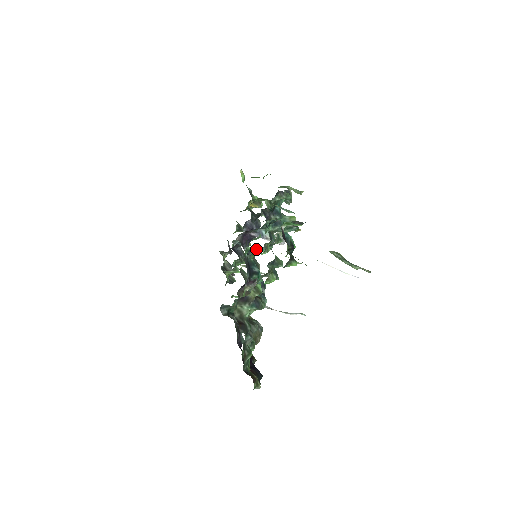
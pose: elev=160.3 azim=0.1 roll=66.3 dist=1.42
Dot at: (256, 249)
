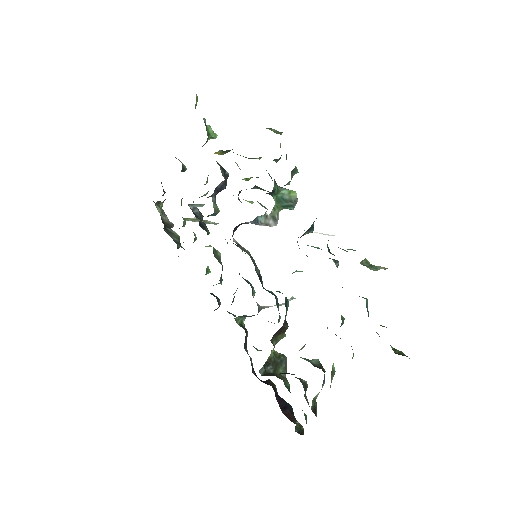
Dot at: occluded
